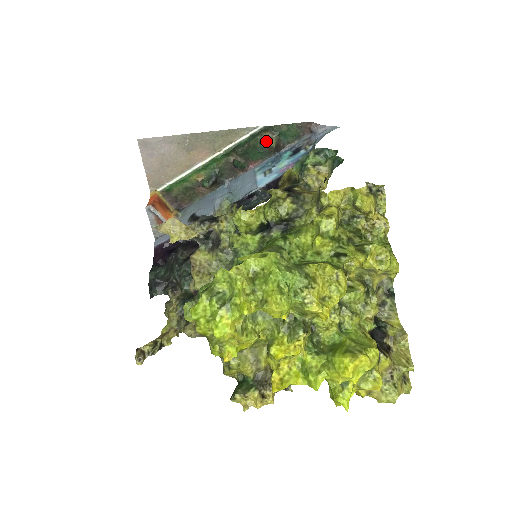
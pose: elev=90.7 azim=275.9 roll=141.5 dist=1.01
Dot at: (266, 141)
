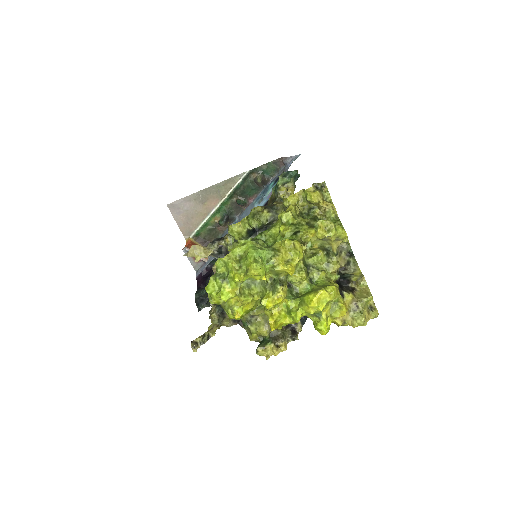
Dot at: (254, 180)
